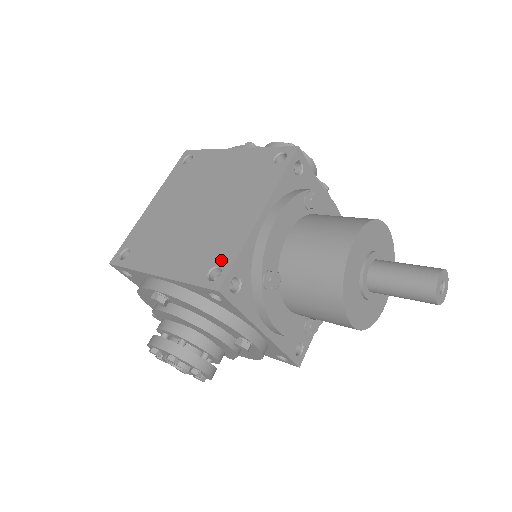
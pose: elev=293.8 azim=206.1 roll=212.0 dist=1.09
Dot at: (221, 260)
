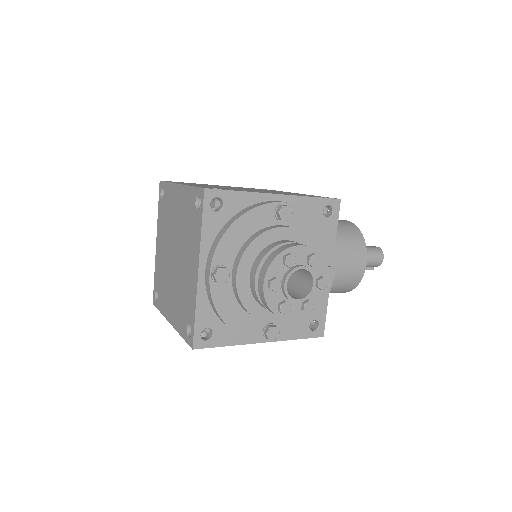
Dot at: occluded
